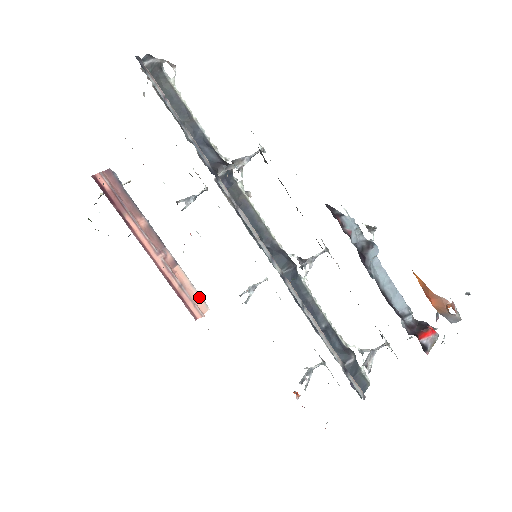
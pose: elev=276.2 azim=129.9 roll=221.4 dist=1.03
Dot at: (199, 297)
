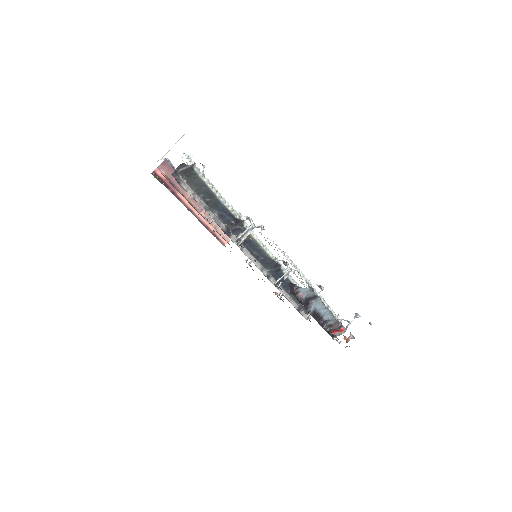
Dot at: occluded
